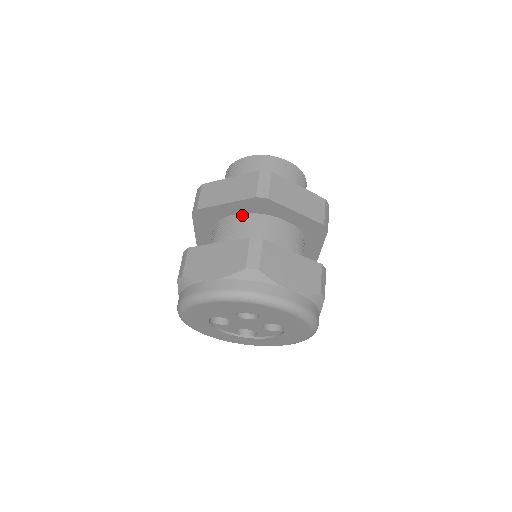
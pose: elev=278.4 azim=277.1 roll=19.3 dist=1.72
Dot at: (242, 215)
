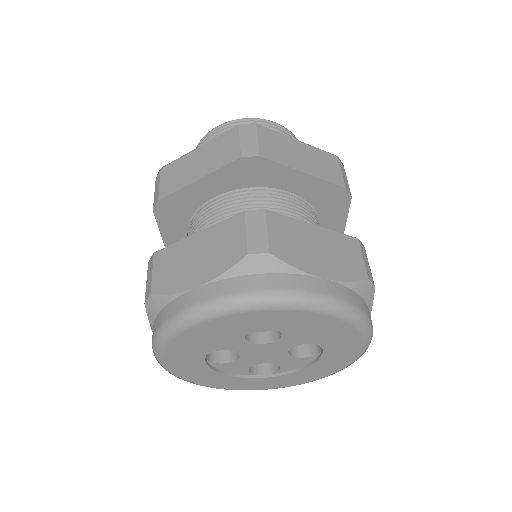
Dot at: (225, 195)
